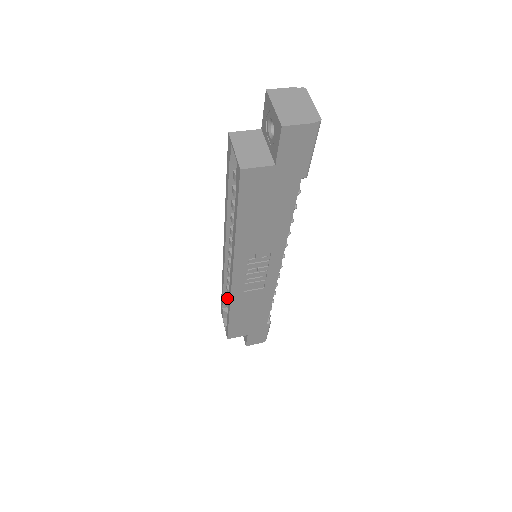
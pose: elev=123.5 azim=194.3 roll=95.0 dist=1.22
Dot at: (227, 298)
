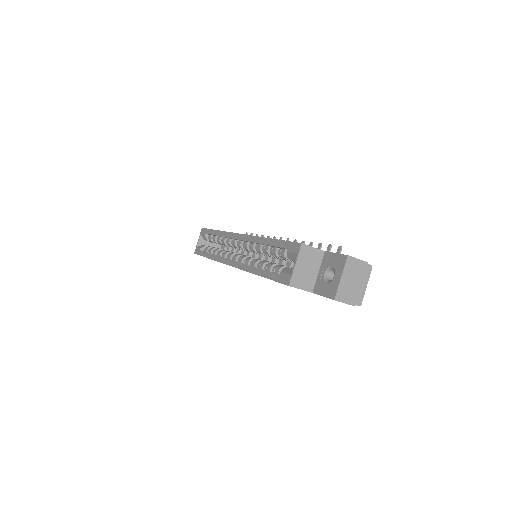
Dot at: (214, 239)
